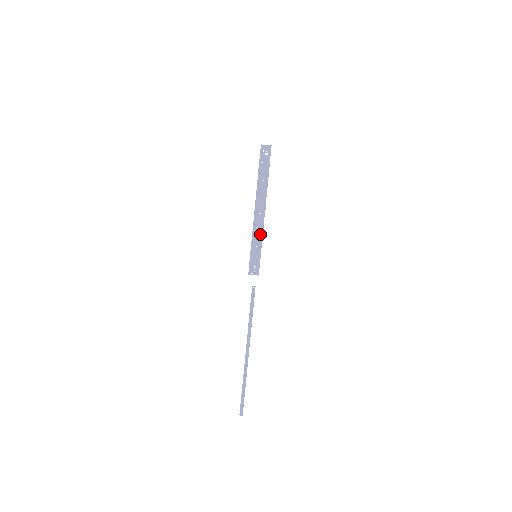
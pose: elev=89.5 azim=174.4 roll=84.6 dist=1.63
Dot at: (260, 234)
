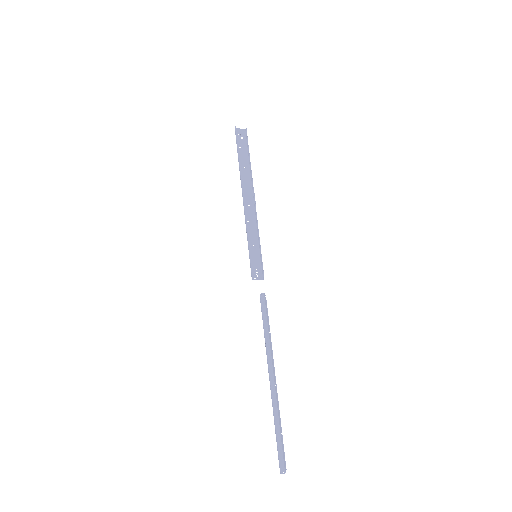
Dot at: (254, 229)
